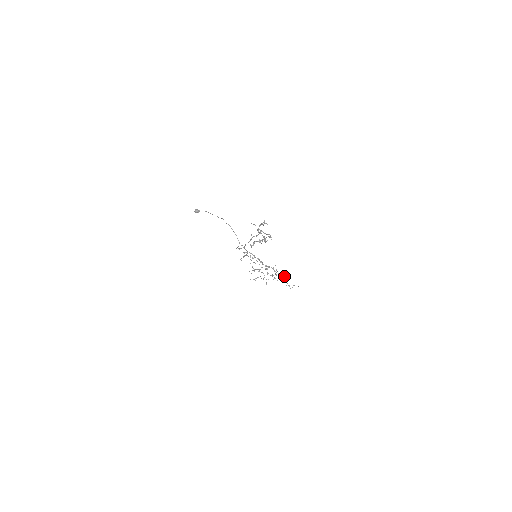
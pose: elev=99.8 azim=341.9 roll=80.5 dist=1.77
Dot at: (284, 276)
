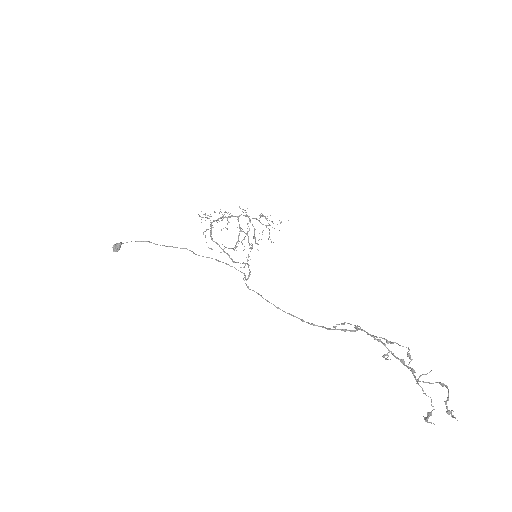
Dot at: (261, 215)
